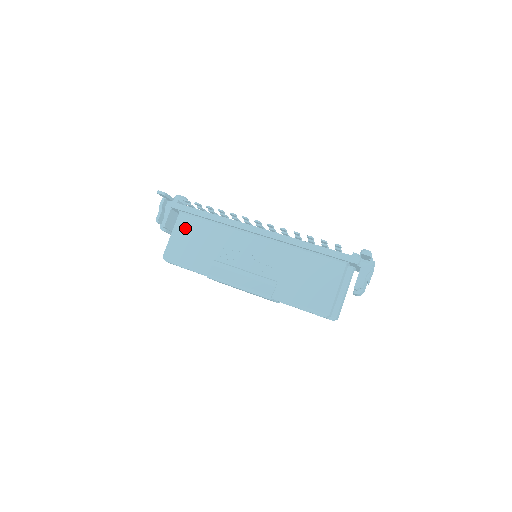
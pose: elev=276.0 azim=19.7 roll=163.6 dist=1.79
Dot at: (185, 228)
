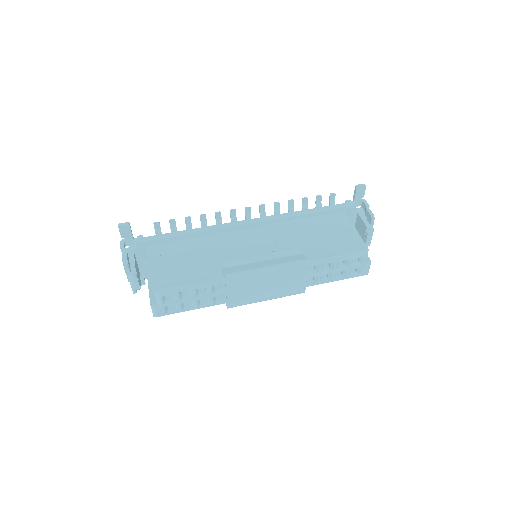
Dot at: (165, 256)
